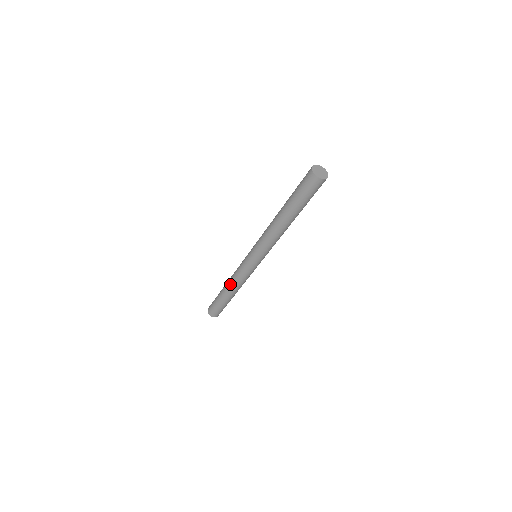
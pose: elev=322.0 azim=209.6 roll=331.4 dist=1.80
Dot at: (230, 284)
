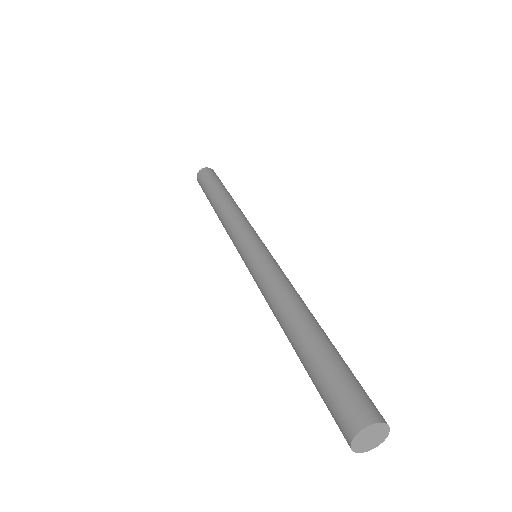
Dot at: (220, 213)
